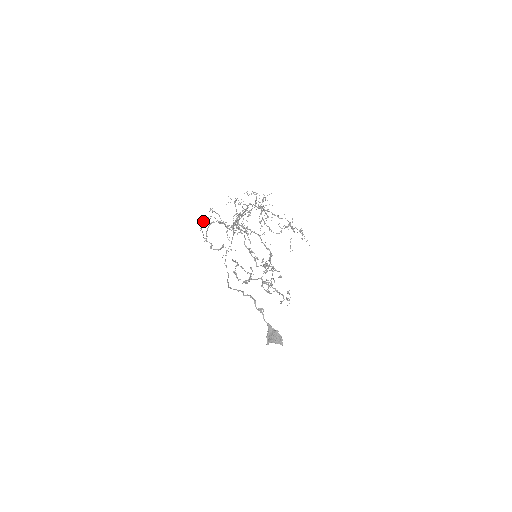
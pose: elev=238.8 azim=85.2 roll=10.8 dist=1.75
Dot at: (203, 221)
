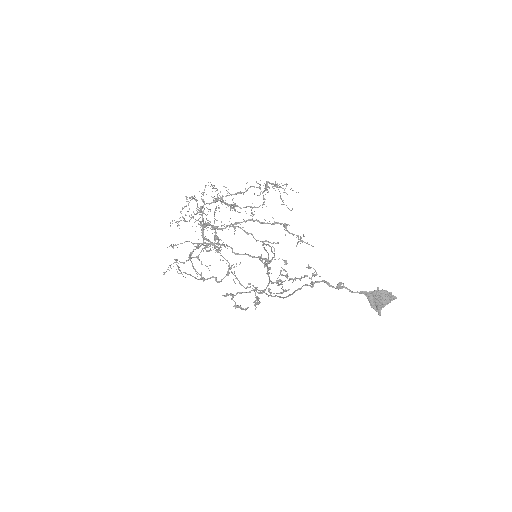
Dot at: occluded
